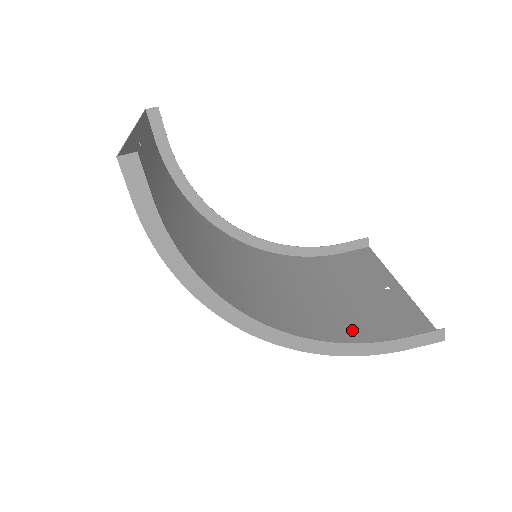
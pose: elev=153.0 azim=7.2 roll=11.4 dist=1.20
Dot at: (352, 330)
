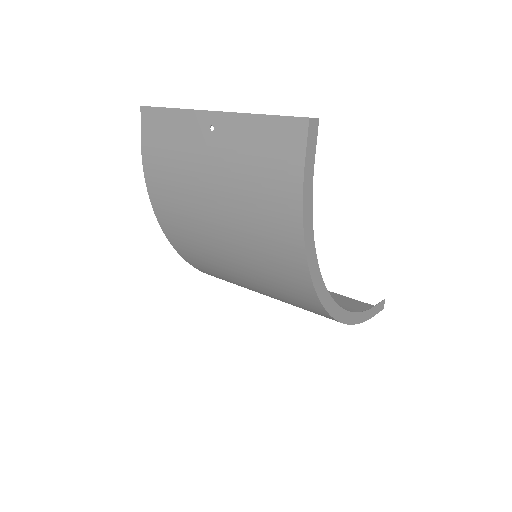
Dot at: occluded
